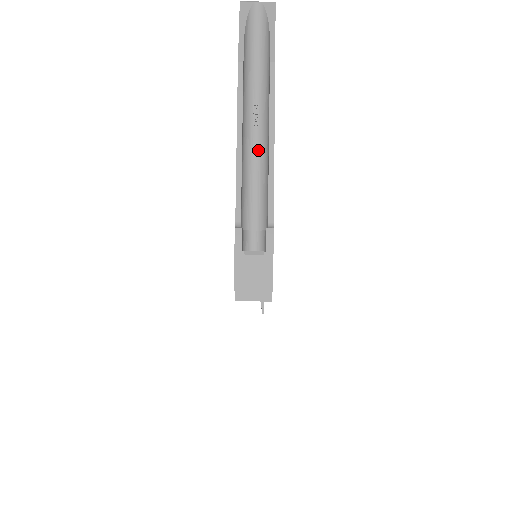
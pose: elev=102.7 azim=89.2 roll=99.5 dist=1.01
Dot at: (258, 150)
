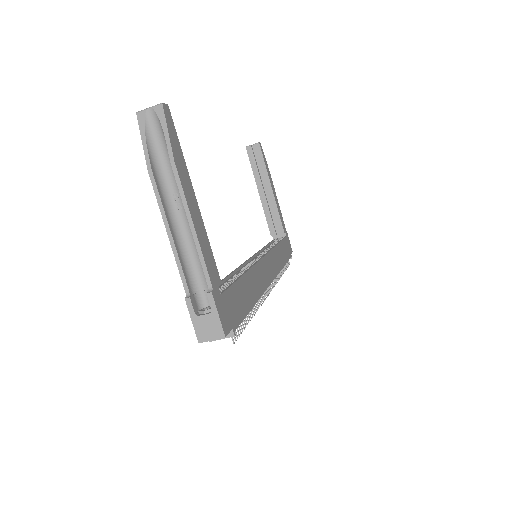
Dot at: (188, 229)
